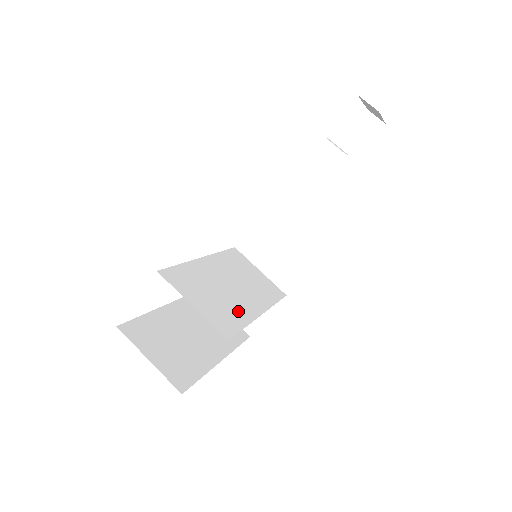
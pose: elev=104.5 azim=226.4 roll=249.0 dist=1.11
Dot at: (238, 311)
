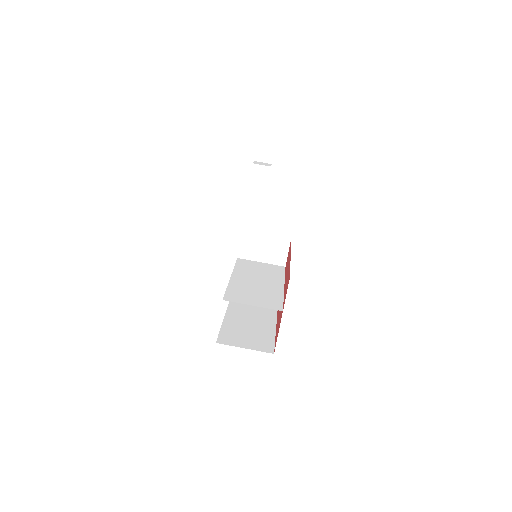
Dot at: (273, 293)
